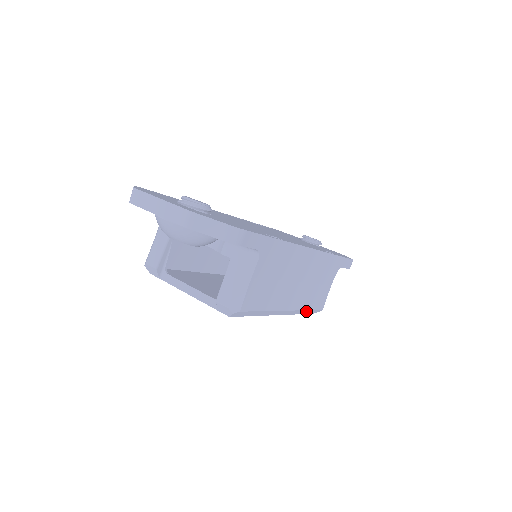
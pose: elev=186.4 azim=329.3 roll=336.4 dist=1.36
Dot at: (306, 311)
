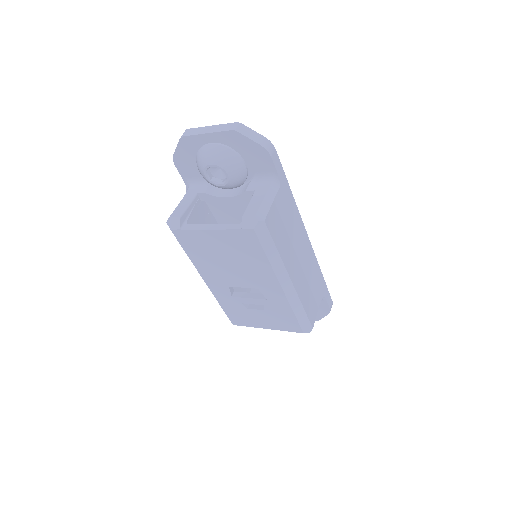
Dot at: (301, 311)
